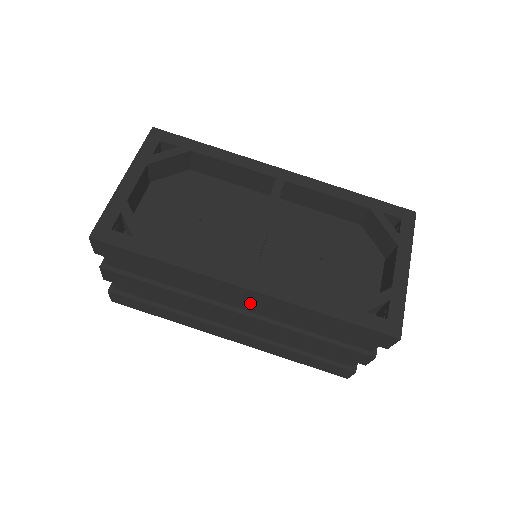
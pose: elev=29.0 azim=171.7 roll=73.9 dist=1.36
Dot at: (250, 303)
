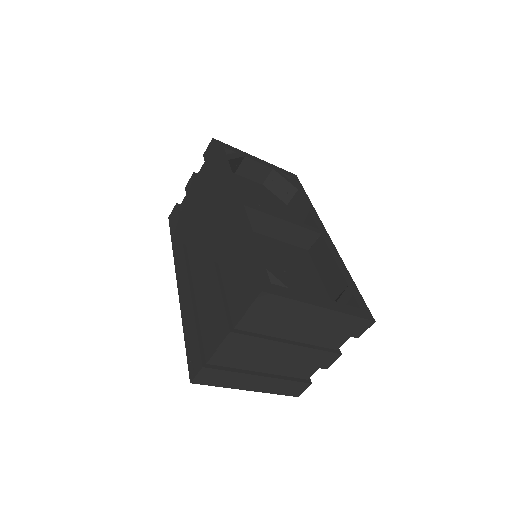
Dot at: (222, 221)
